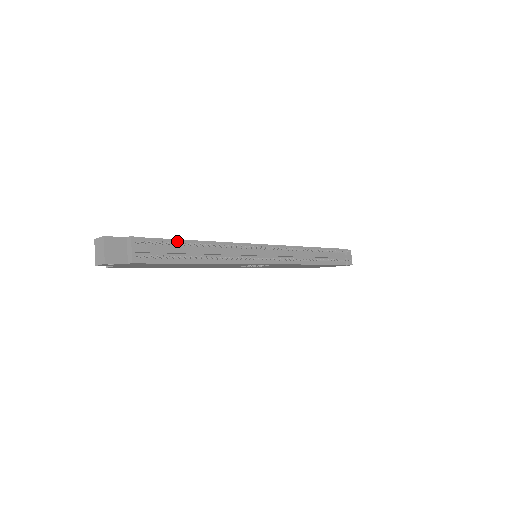
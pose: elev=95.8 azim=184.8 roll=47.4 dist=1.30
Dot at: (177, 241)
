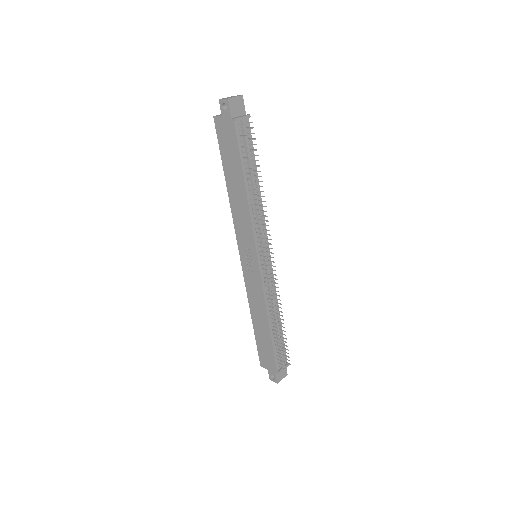
Dot at: (254, 159)
